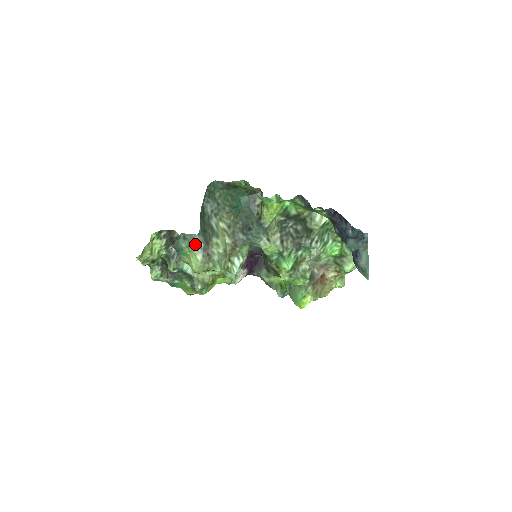
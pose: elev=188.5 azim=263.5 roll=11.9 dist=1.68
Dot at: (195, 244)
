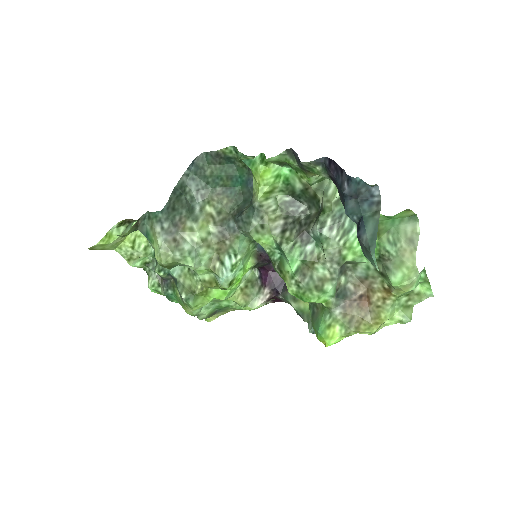
Dot at: (157, 224)
